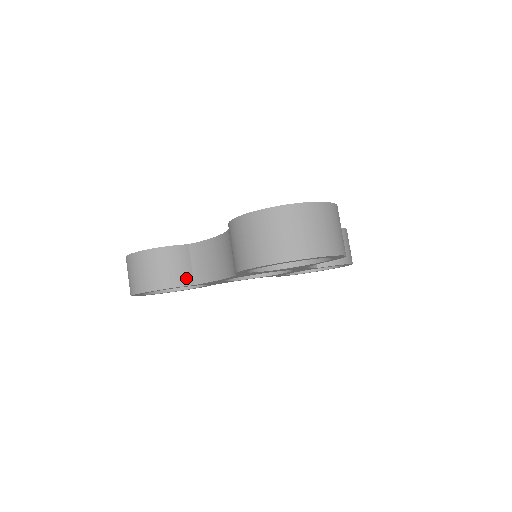
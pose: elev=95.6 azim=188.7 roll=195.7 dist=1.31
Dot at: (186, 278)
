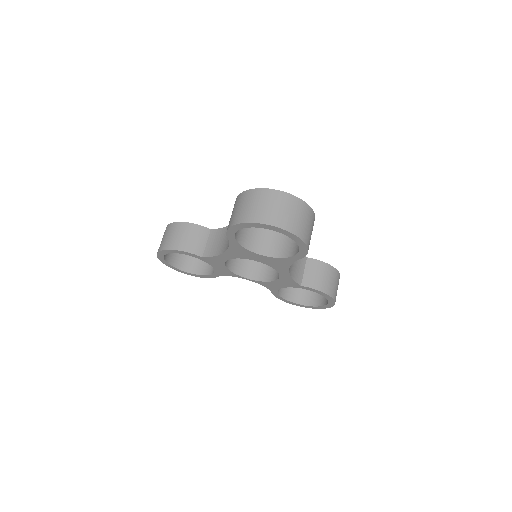
Dot at: (199, 250)
